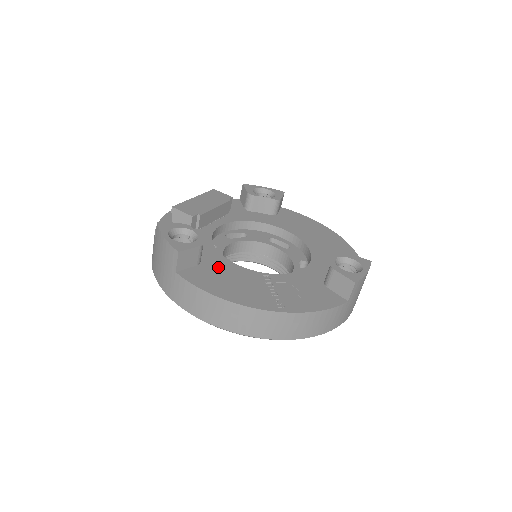
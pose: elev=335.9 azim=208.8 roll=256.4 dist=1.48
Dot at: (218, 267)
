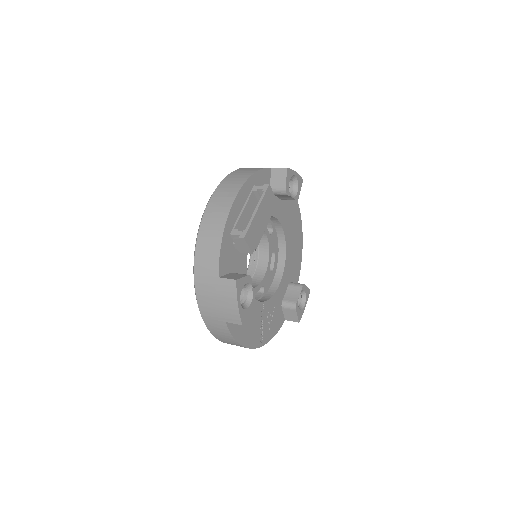
Dot at: occluded
